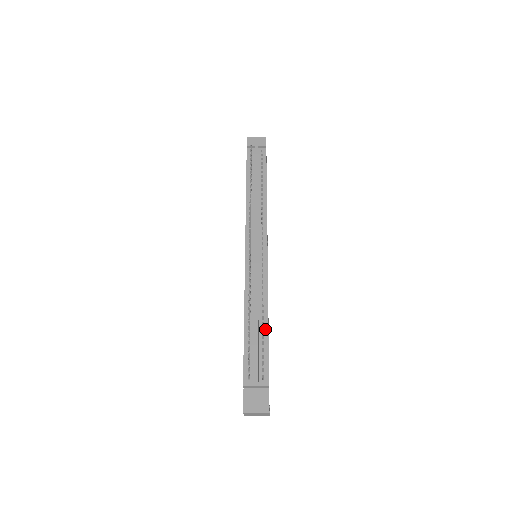
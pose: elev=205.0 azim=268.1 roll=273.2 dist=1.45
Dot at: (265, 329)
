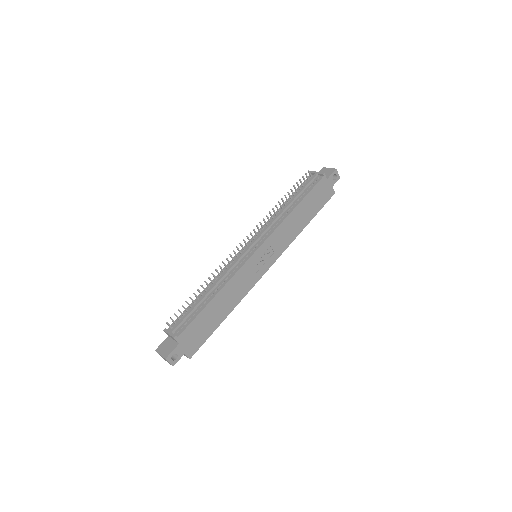
Dot at: (207, 302)
